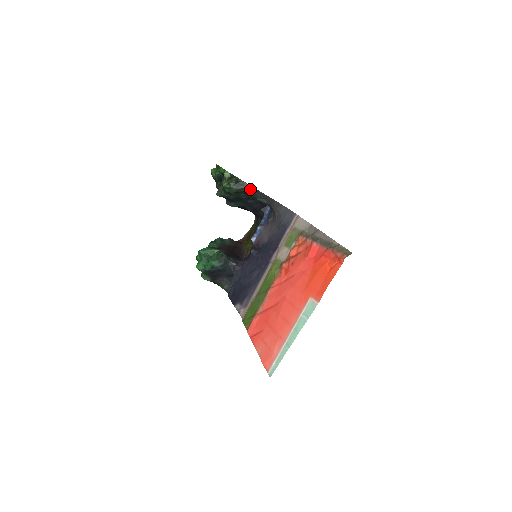
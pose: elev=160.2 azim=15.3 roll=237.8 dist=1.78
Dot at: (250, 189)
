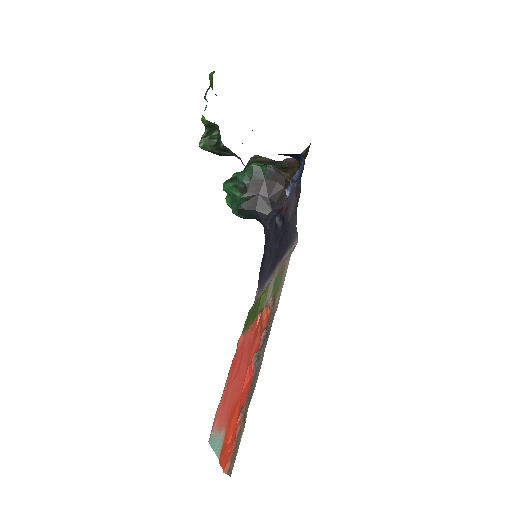
Dot at: (240, 159)
